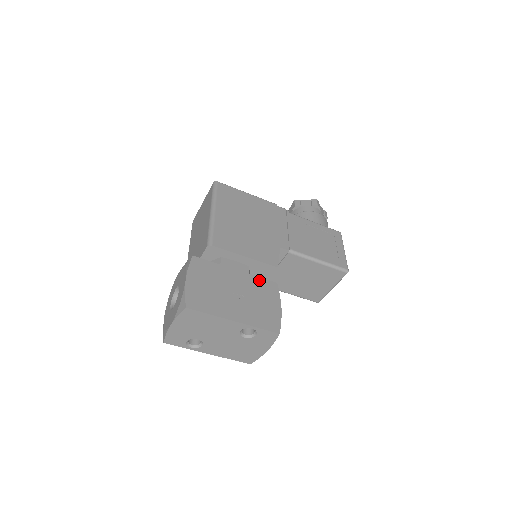
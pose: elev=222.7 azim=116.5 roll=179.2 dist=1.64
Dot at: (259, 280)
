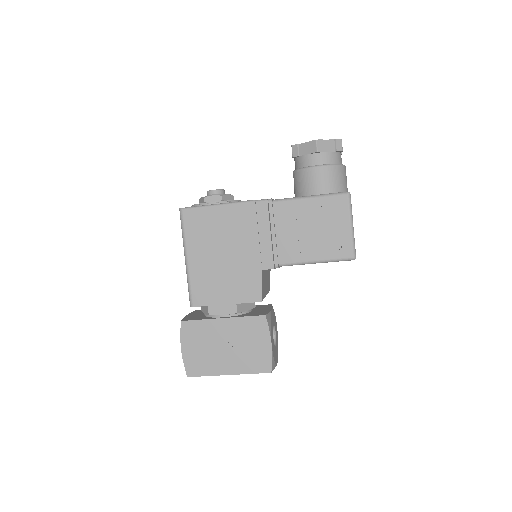
Dot at: (246, 320)
